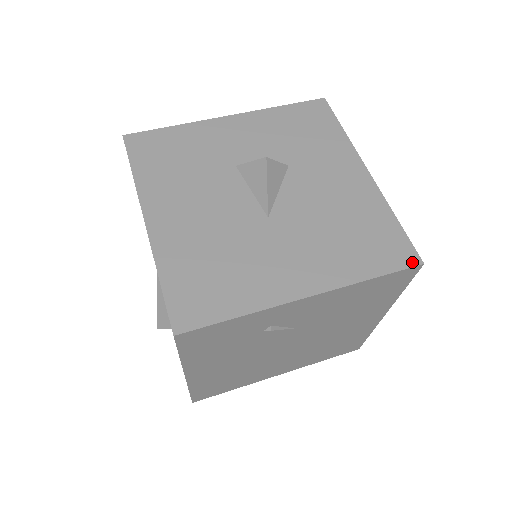
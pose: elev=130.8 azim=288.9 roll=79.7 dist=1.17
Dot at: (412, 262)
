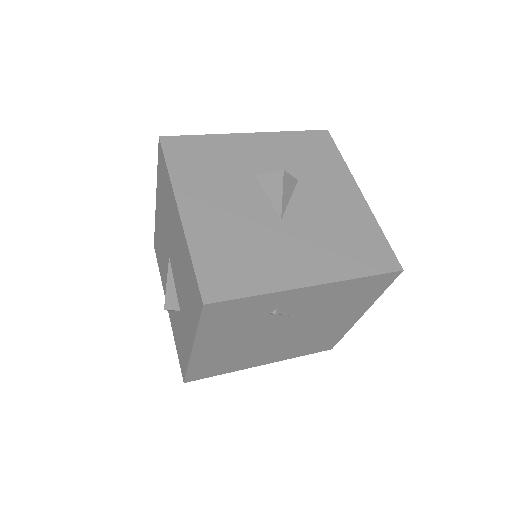
Dot at: (394, 268)
